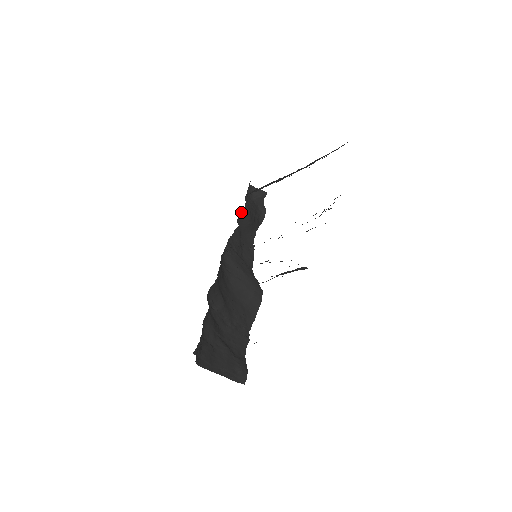
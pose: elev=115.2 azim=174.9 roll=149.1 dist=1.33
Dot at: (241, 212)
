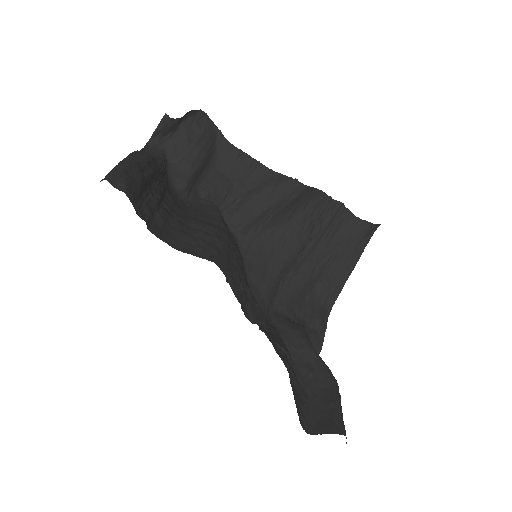
Dot at: (190, 191)
